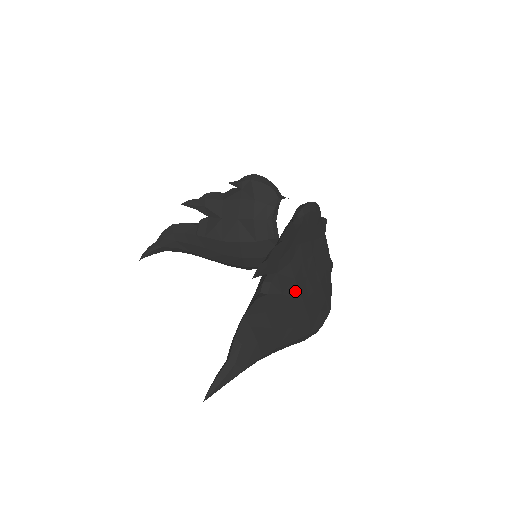
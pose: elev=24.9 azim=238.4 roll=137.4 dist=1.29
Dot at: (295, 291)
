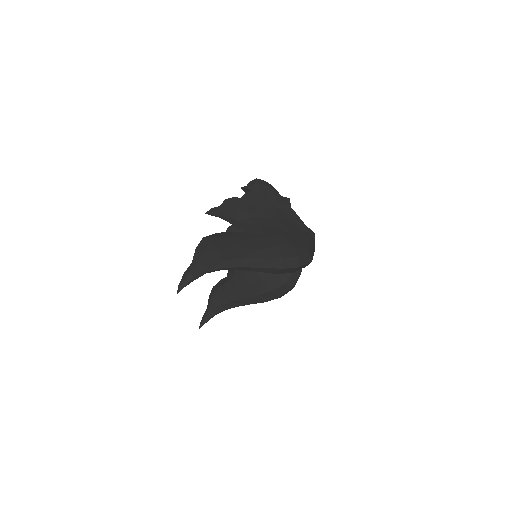
Dot at: (258, 231)
